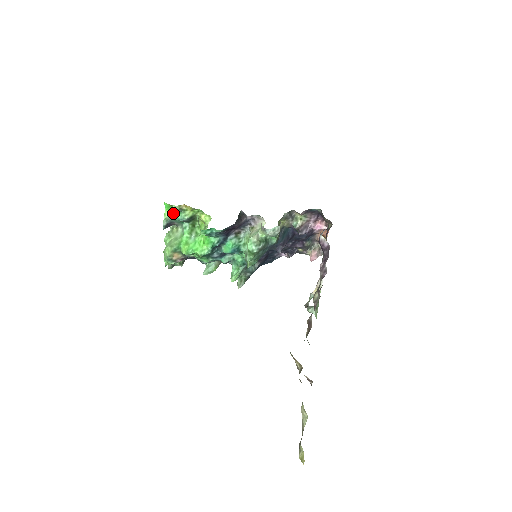
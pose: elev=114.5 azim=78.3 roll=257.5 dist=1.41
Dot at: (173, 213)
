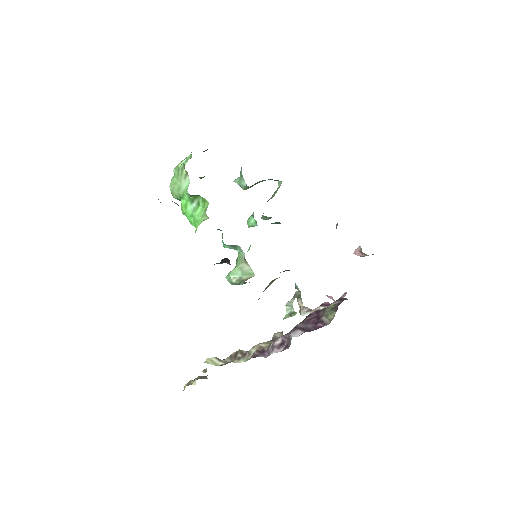
Dot at: occluded
